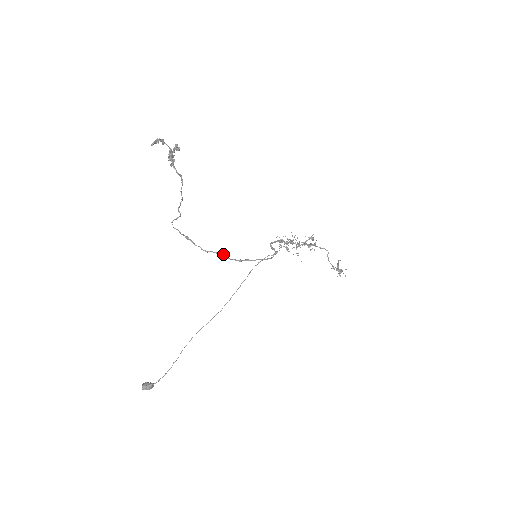
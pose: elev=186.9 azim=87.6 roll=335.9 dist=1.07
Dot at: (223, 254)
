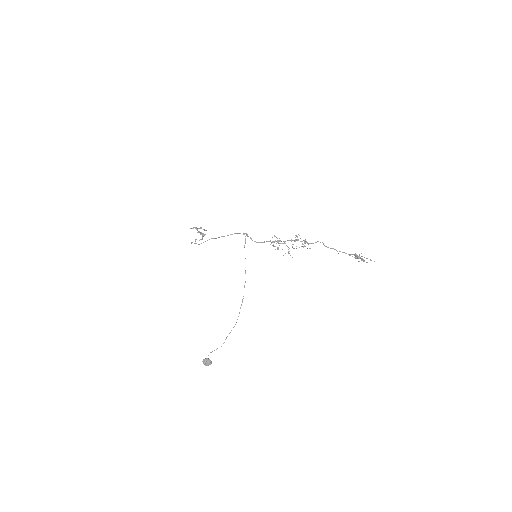
Dot at: occluded
